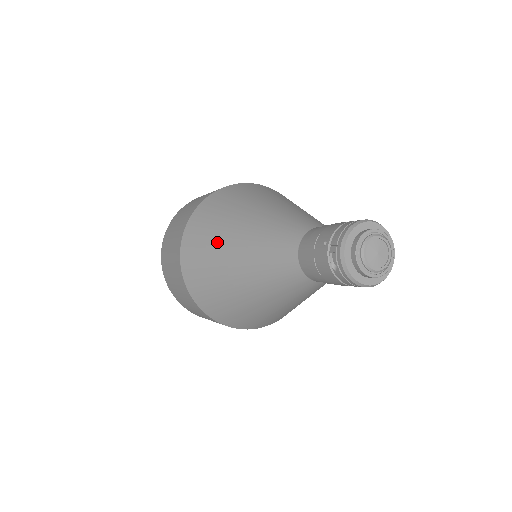
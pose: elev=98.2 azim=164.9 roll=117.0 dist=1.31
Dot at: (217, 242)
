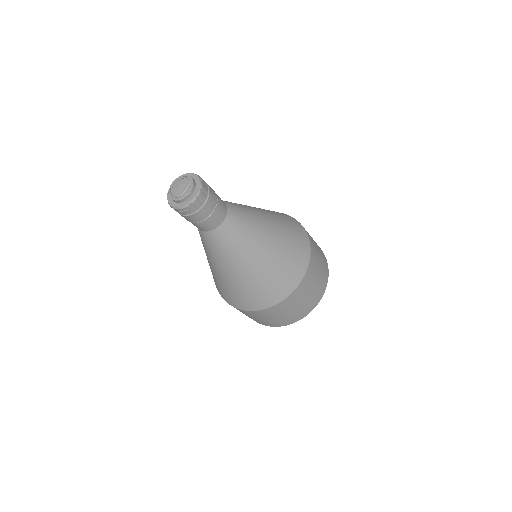
Dot at: occluded
